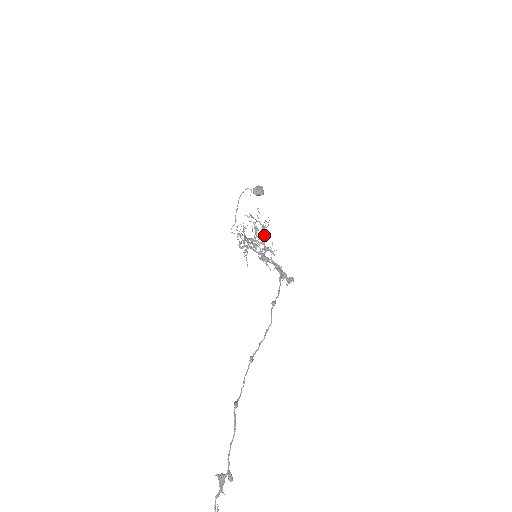
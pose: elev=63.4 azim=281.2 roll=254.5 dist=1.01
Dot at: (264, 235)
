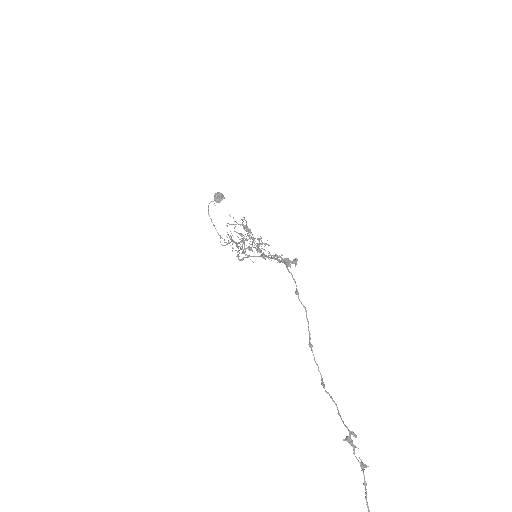
Dot at: occluded
